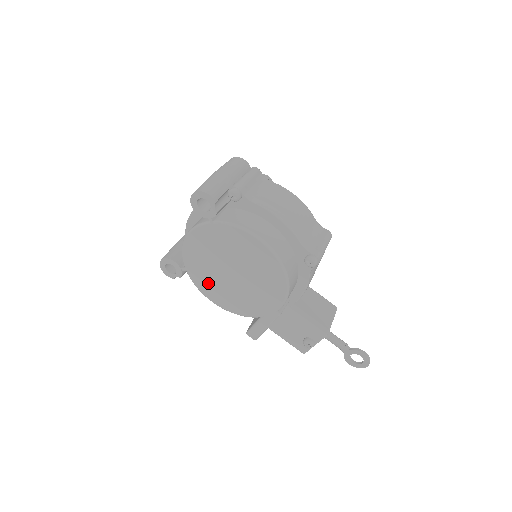
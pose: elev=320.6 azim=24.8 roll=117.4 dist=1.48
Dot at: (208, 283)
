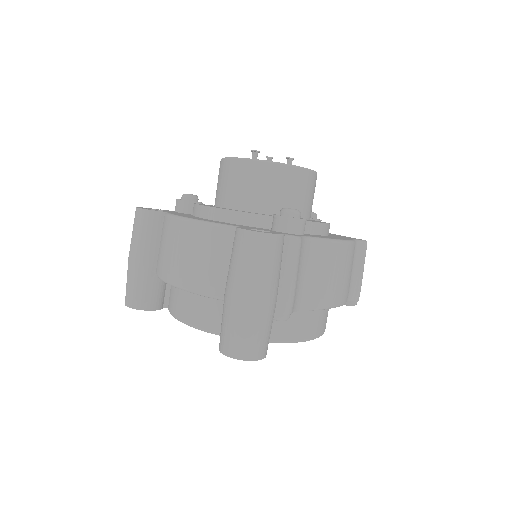
Dot at: occluded
